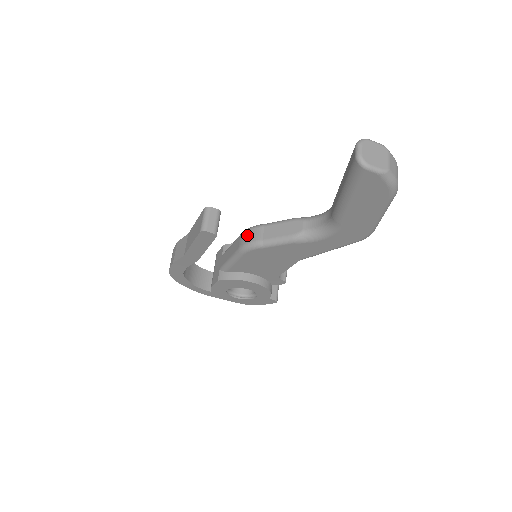
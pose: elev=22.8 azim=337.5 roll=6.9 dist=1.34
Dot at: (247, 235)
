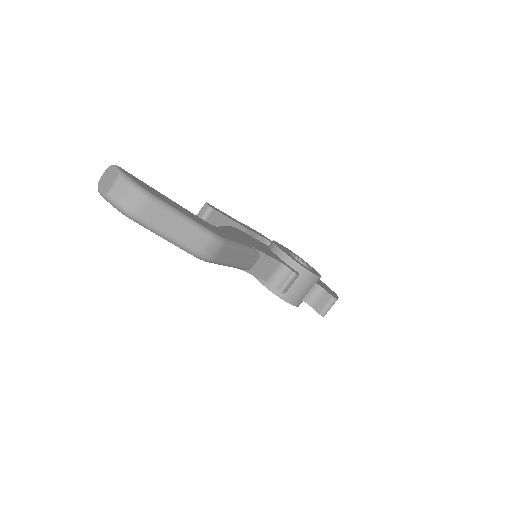
Dot at: occluded
